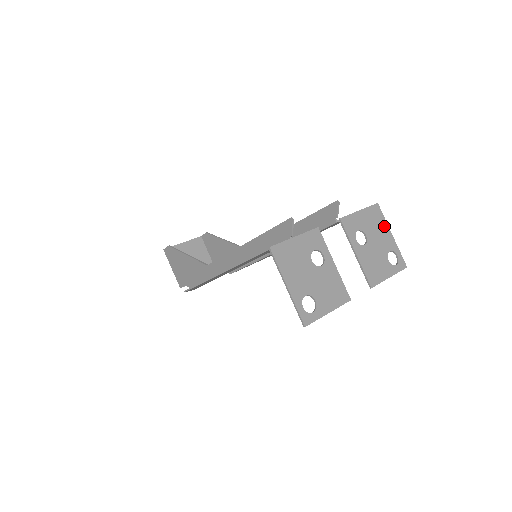
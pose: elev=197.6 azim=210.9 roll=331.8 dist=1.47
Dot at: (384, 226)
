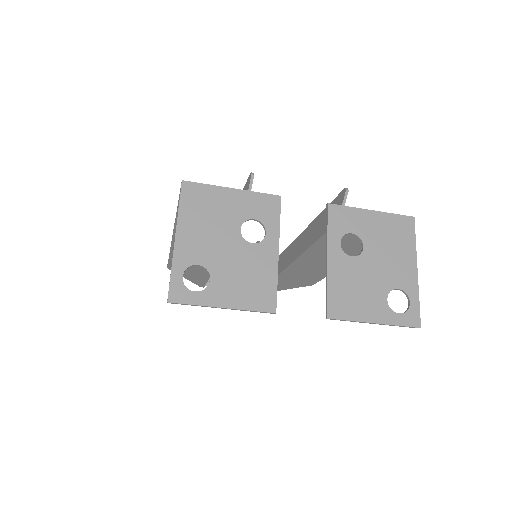
Dot at: (408, 251)
